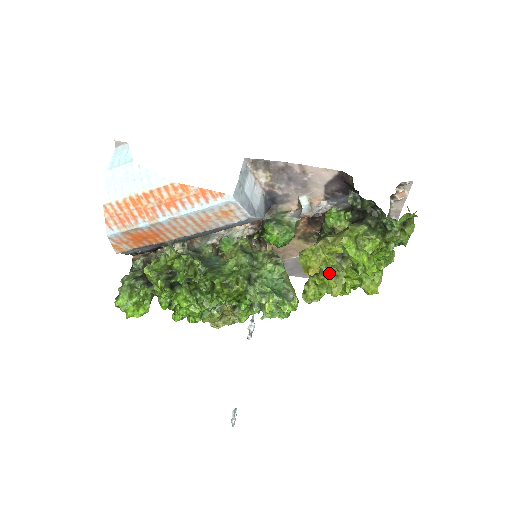
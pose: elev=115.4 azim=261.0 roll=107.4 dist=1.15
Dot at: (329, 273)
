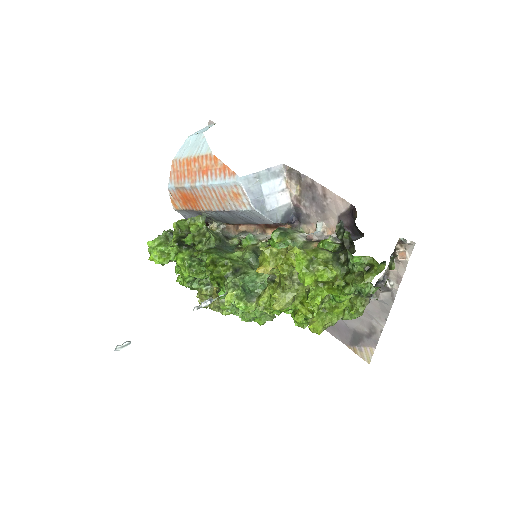
Dot at: (280, 284)
